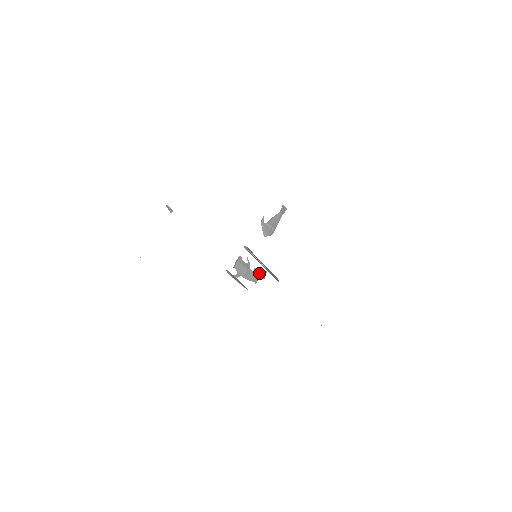
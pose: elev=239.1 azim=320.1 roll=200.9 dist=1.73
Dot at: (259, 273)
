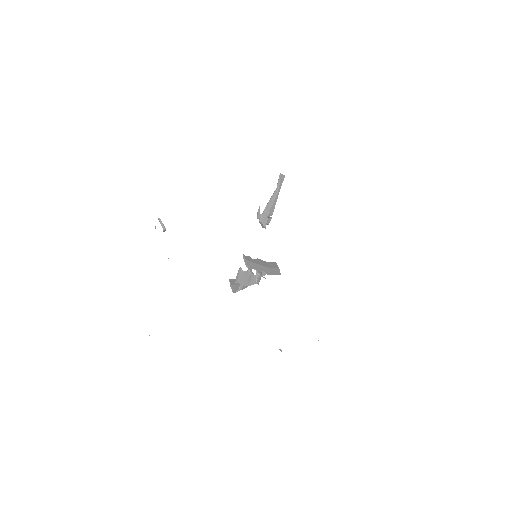
Dot at: (261, 273)
